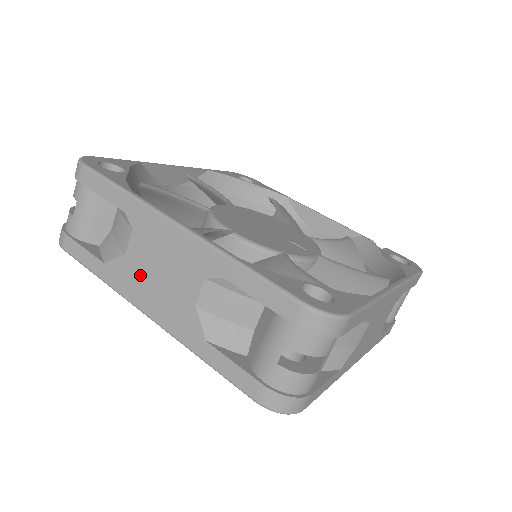
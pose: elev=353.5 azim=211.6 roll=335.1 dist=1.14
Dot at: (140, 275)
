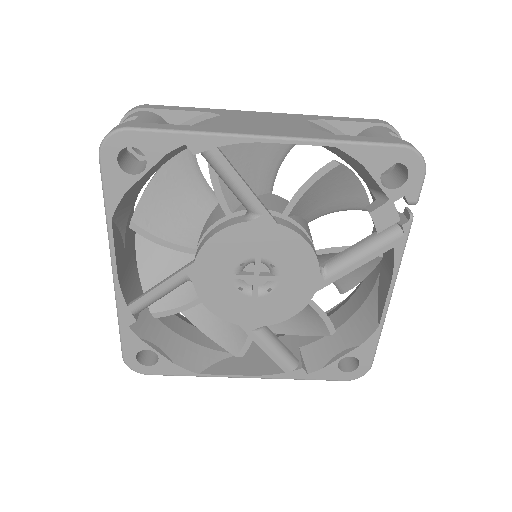
Dot at: occluded
